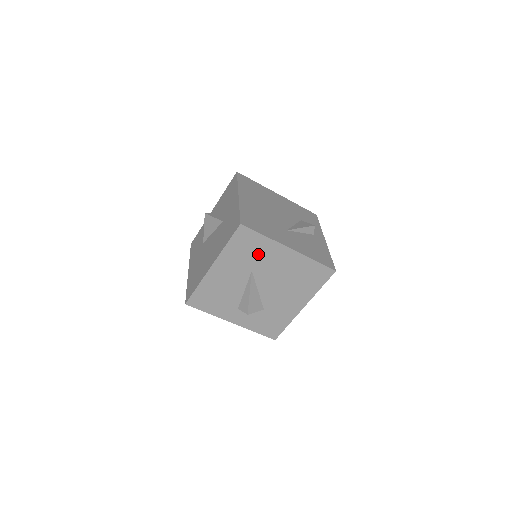
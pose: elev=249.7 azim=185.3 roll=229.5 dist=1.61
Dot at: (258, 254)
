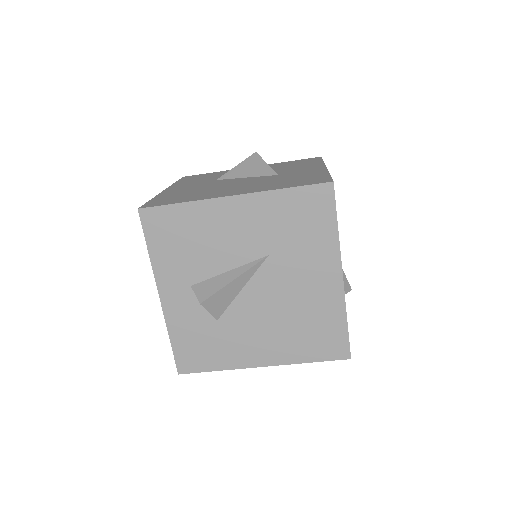
Dot at: (302, 242)
